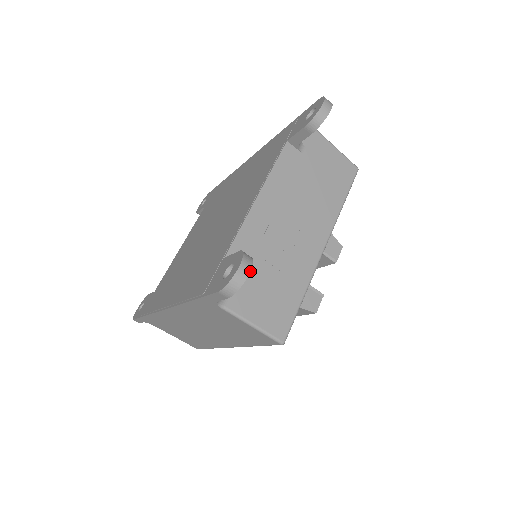
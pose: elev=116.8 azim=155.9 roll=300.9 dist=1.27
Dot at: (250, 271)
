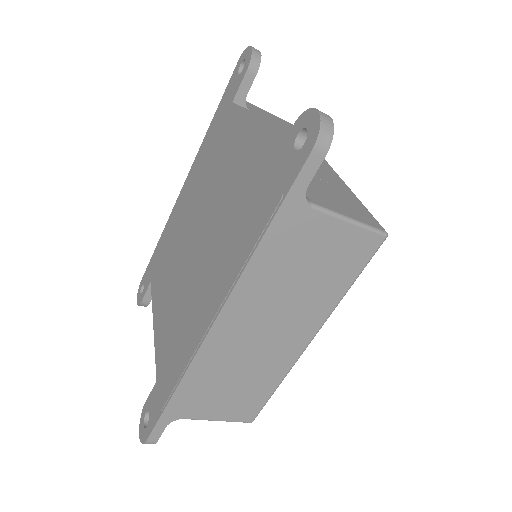
Dot at: (328, 115)
